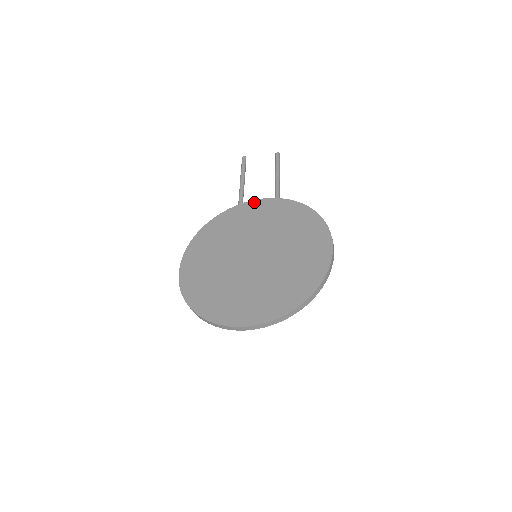
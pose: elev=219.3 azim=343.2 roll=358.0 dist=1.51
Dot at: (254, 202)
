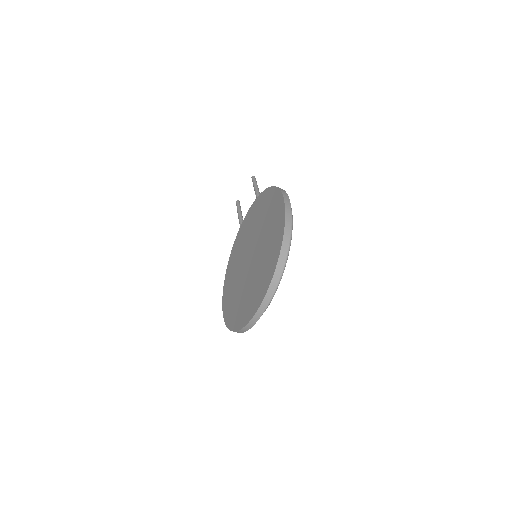
Dot at: (243, 222)
